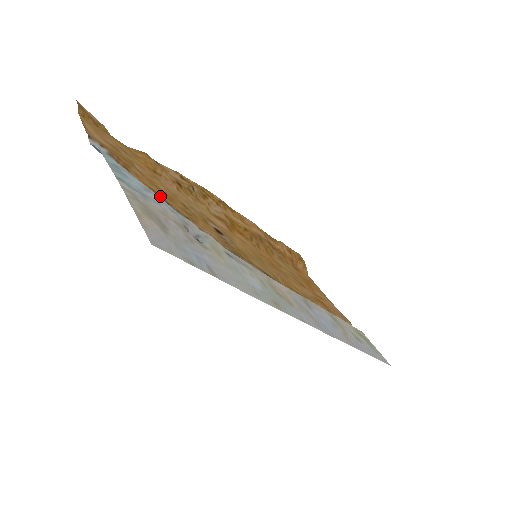
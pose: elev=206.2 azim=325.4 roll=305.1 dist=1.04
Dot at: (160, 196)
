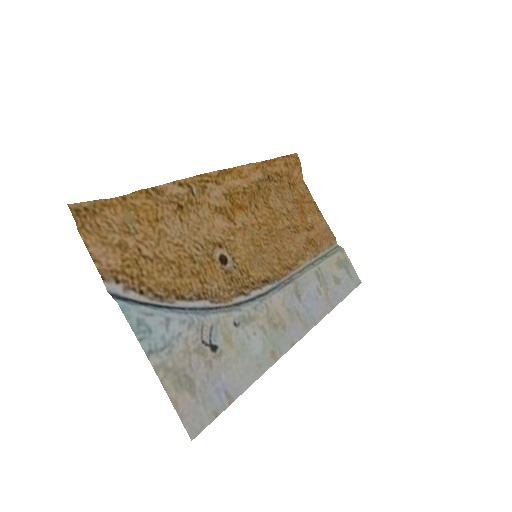
Dot at: (174, 292)
